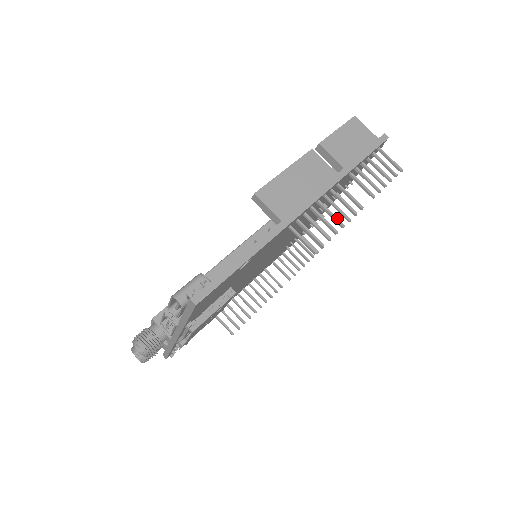
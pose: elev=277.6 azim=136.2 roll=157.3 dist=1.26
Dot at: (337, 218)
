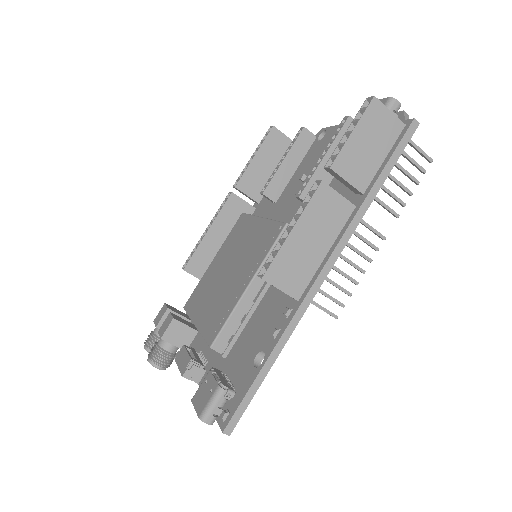
Dot at: (357, 265)
